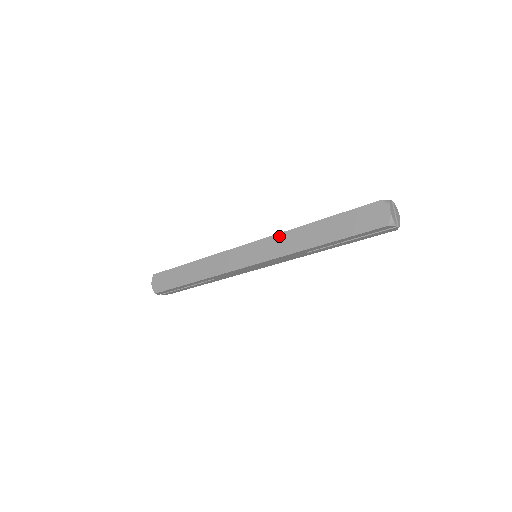
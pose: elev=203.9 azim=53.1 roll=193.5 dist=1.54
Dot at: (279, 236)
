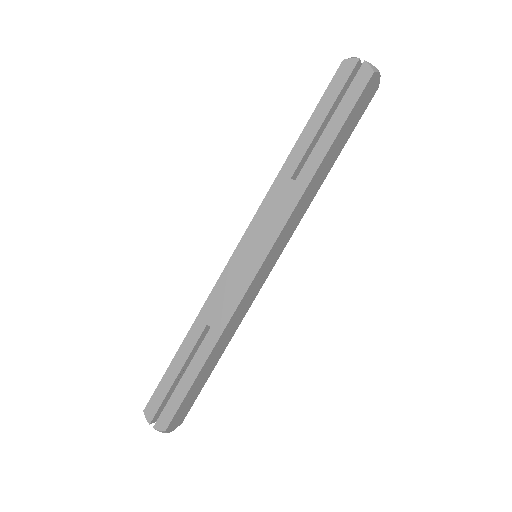
Dot at: occluded
